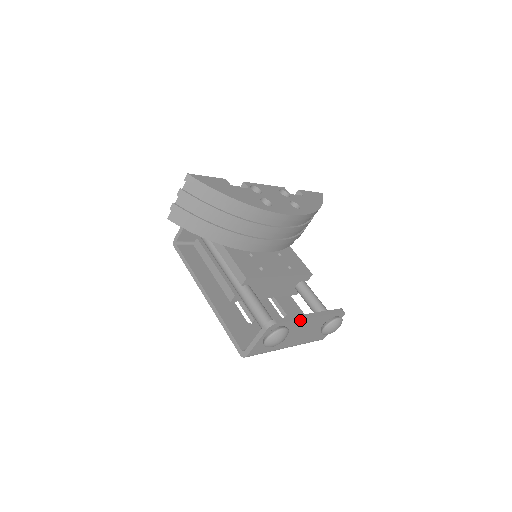
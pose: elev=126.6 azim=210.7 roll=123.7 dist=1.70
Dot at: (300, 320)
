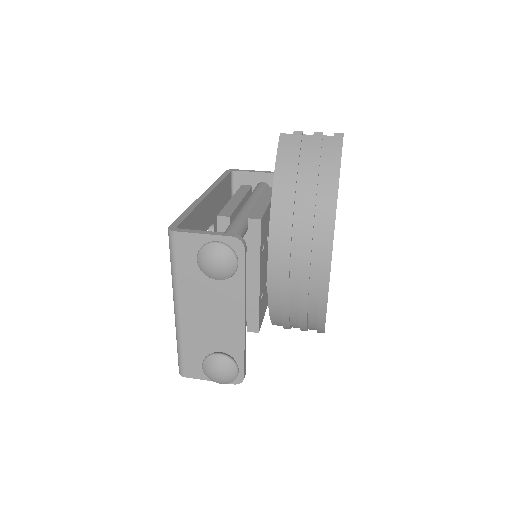
Dot at: (242, 295)
